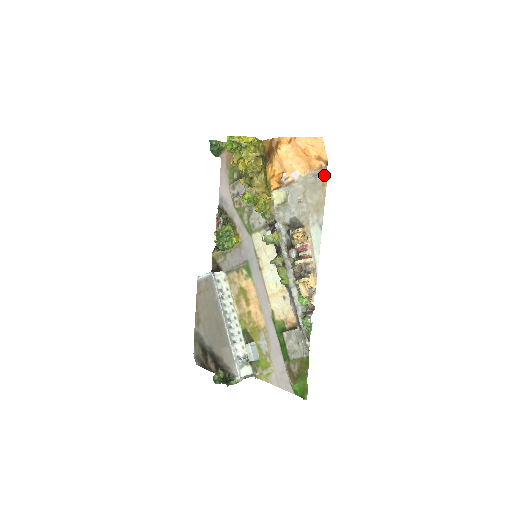
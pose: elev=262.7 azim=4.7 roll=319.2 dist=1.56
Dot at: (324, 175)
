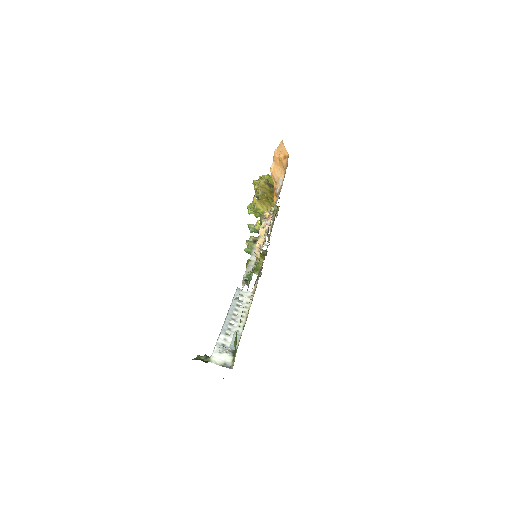
Dot at: occluded
